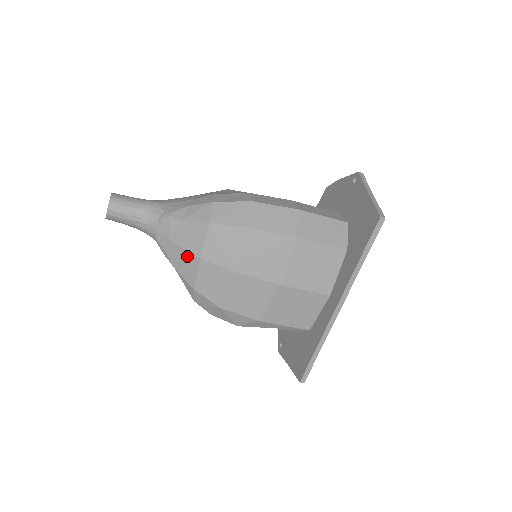
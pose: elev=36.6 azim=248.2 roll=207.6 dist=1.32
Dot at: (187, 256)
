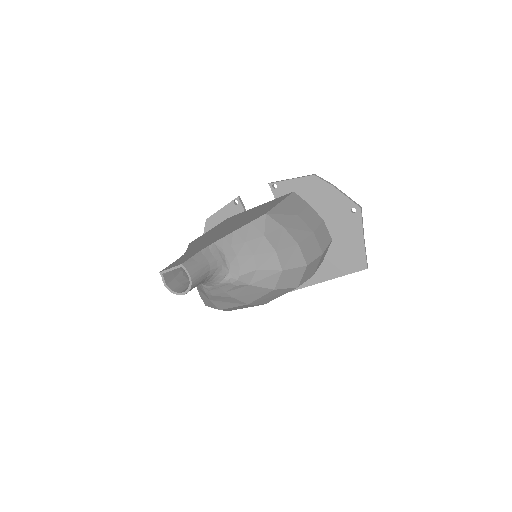
Dot at: (234, 301)
